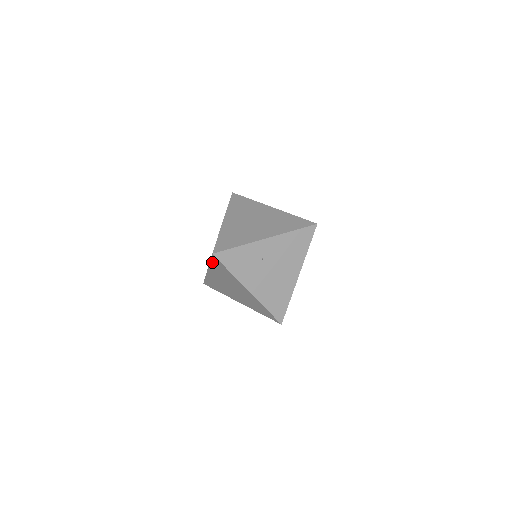
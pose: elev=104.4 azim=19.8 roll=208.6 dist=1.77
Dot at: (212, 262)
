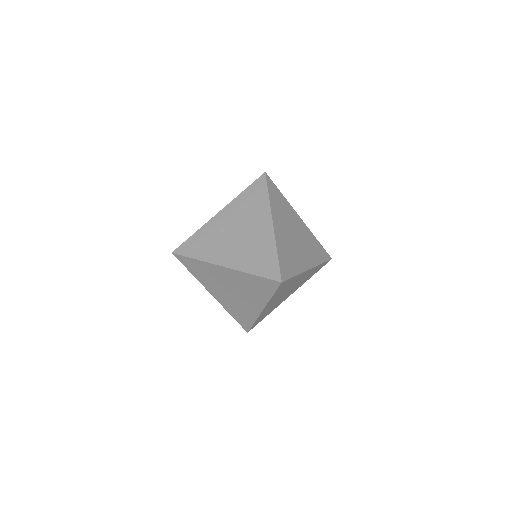
Dot at: (189, 269)
